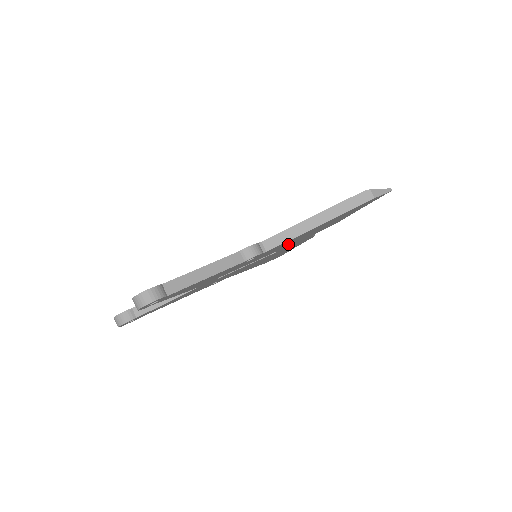
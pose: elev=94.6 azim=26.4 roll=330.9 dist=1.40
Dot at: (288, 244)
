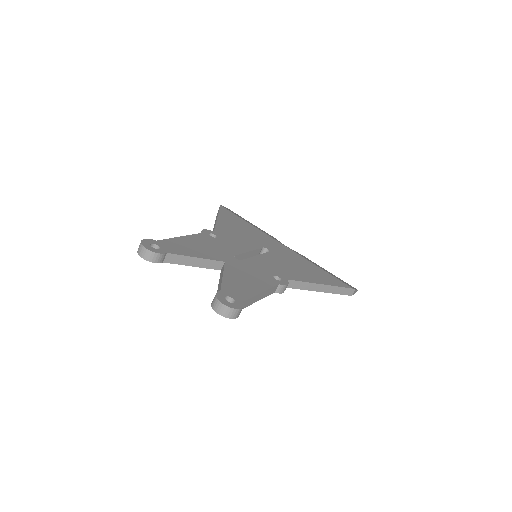
Dot at: occluded
